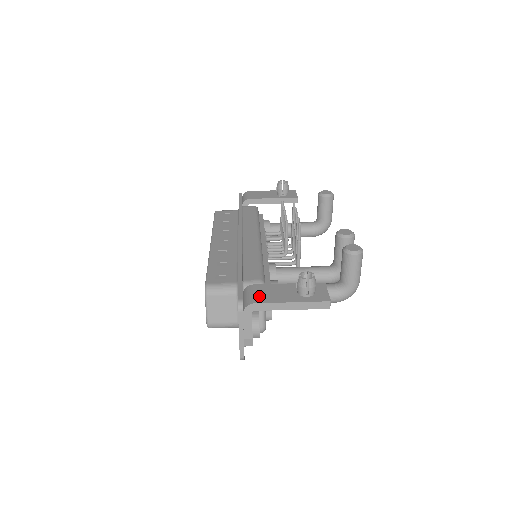
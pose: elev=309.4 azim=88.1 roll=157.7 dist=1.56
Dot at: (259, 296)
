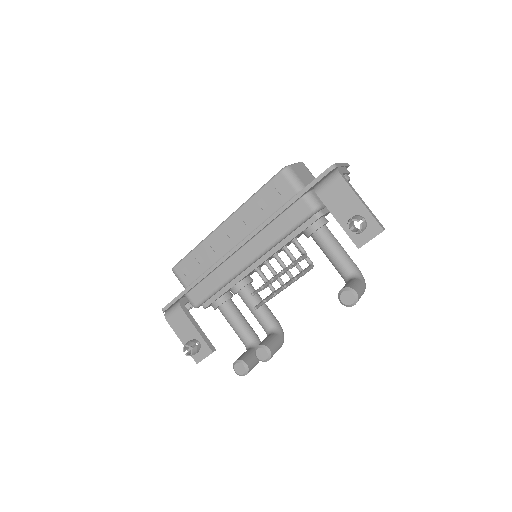
Dot at: (173, 319)
